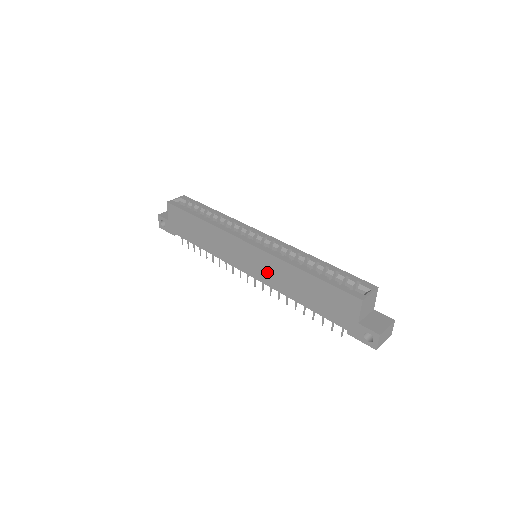
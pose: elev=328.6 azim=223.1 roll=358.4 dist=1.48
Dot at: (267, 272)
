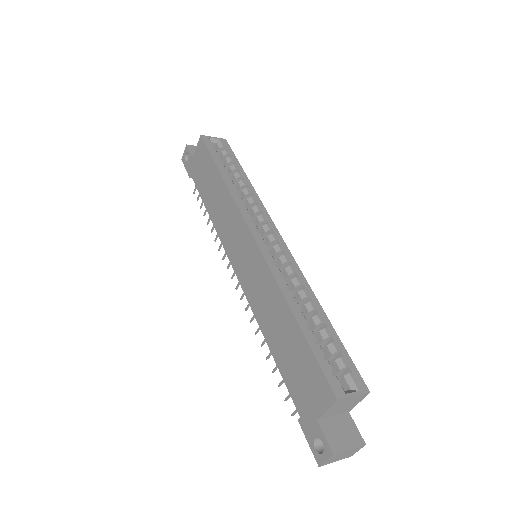
Dot at: (254, 283)
